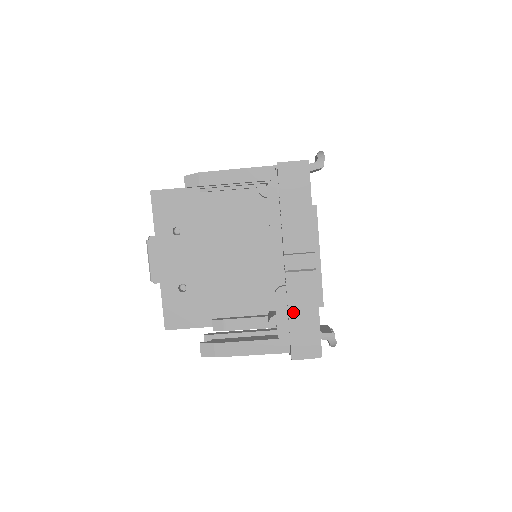
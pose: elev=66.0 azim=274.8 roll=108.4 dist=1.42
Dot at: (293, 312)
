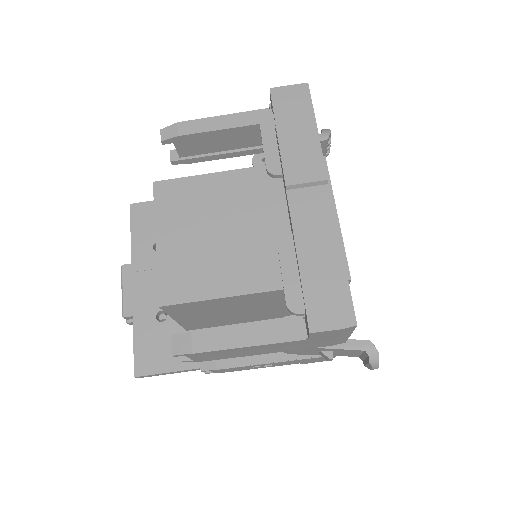
Dot at: (305, 260)
